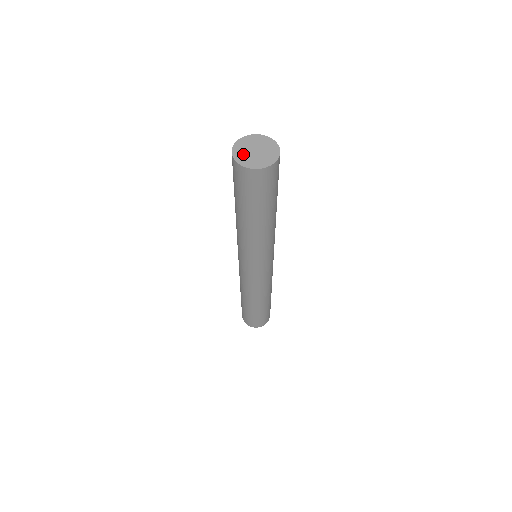
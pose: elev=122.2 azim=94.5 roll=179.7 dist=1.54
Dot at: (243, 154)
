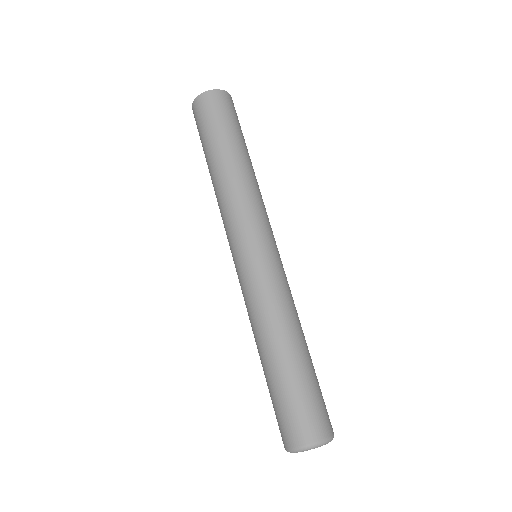
Dot at: occluded
